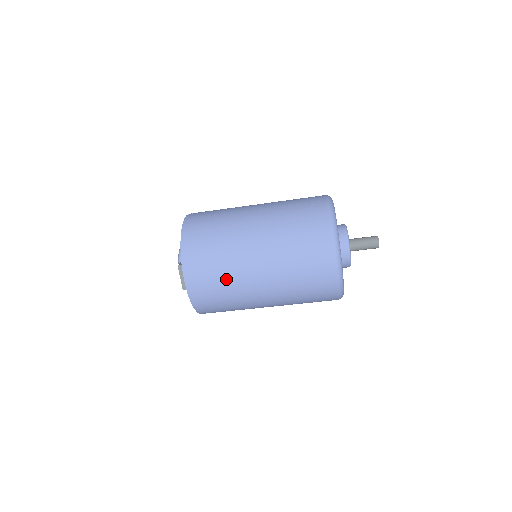
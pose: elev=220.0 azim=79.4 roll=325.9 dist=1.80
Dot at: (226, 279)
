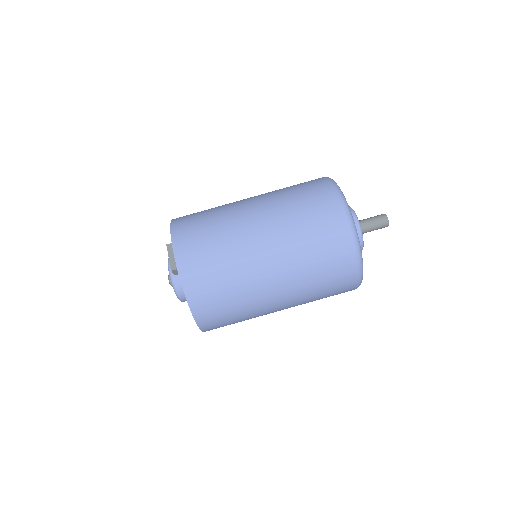
Dot at: (222, 241)
